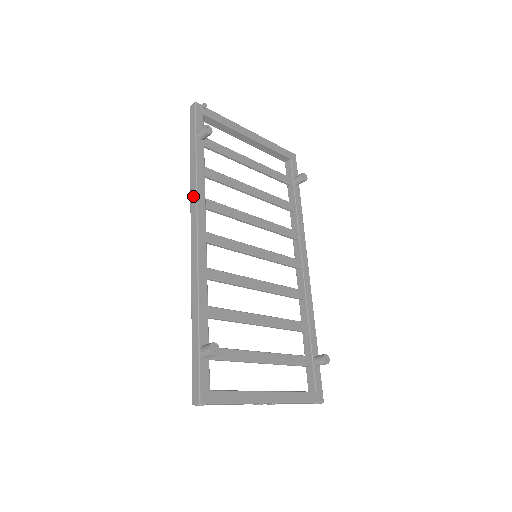
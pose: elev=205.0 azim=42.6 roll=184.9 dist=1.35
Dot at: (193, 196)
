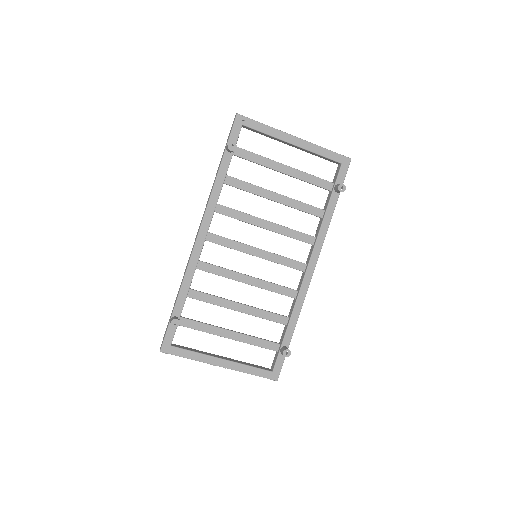
Dot at: (207, 202)
